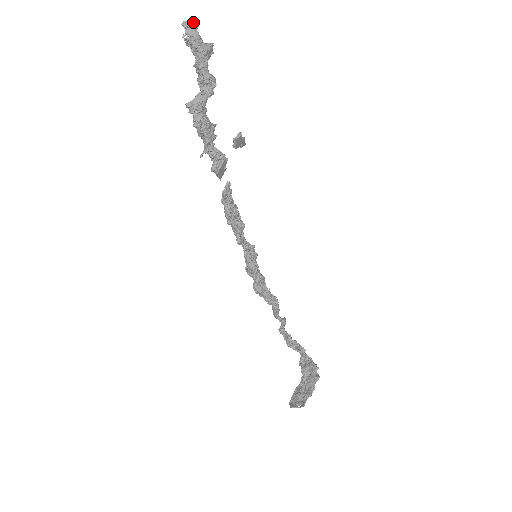
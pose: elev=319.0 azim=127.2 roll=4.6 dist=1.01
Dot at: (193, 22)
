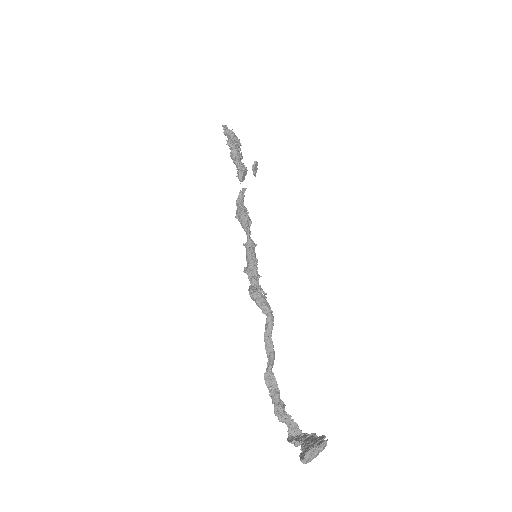
Dot at: (227, 128)
